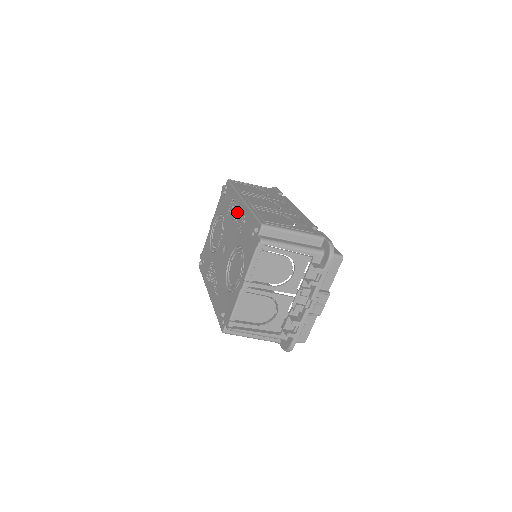
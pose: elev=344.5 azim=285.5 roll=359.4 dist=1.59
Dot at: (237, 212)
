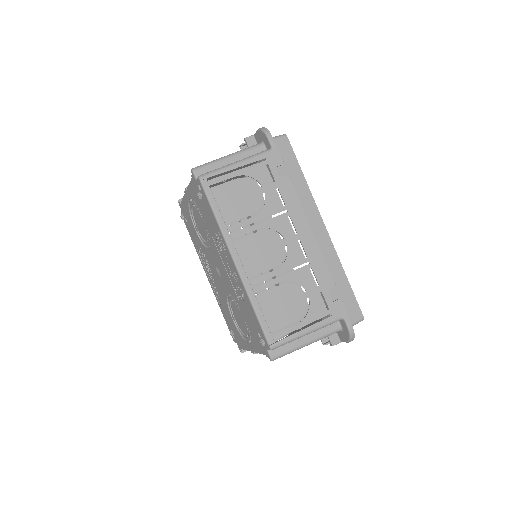
Dot at: (229, 264)
